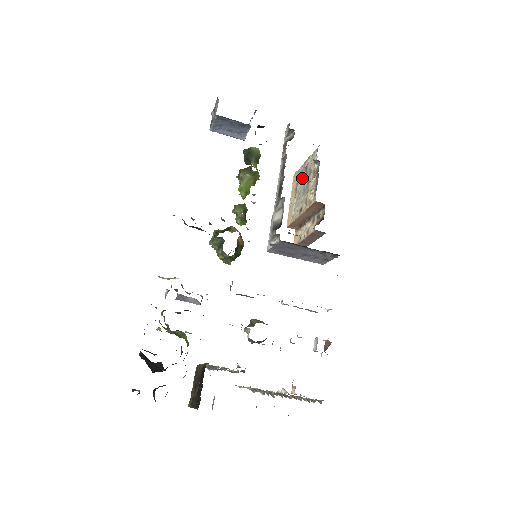
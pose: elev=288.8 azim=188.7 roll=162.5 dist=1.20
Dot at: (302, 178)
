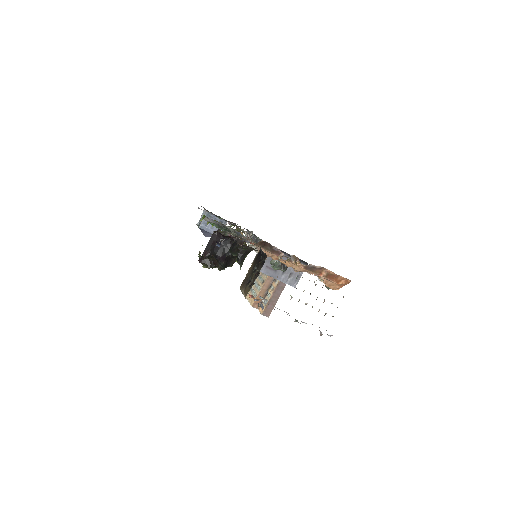
Dot at: occluded
